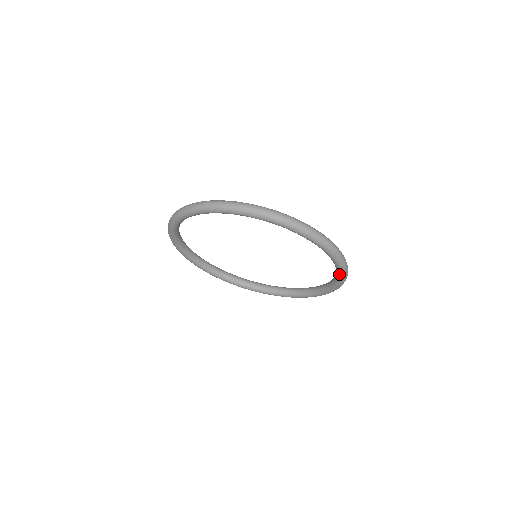
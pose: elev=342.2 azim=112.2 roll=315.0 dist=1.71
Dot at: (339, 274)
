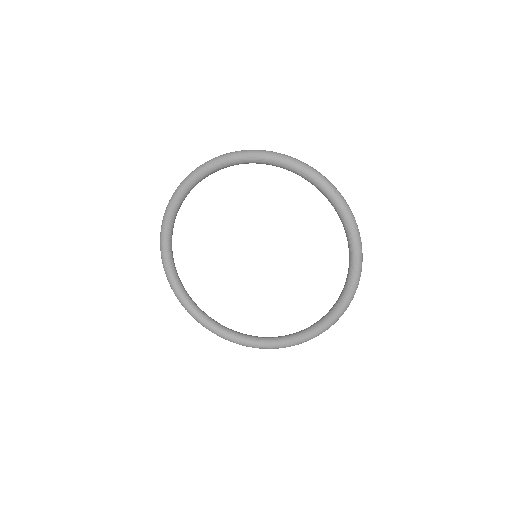
Dot at: (353, 256)
